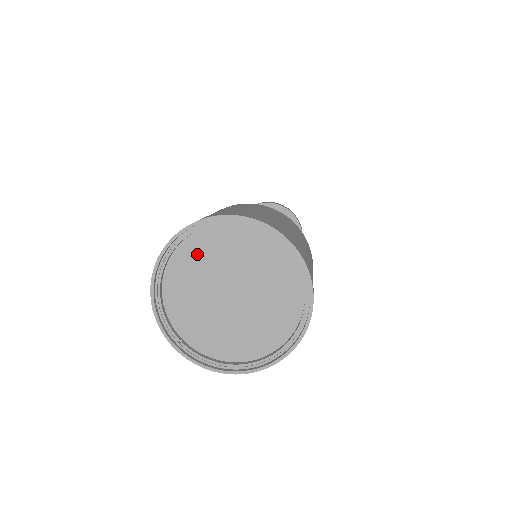
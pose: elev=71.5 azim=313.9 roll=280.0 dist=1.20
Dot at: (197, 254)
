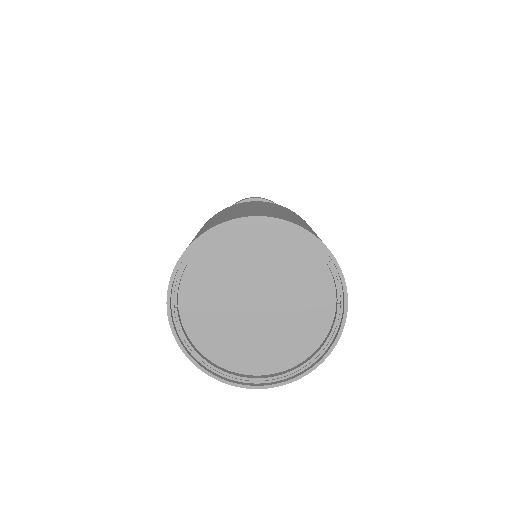
Dot at: (259, 245)
